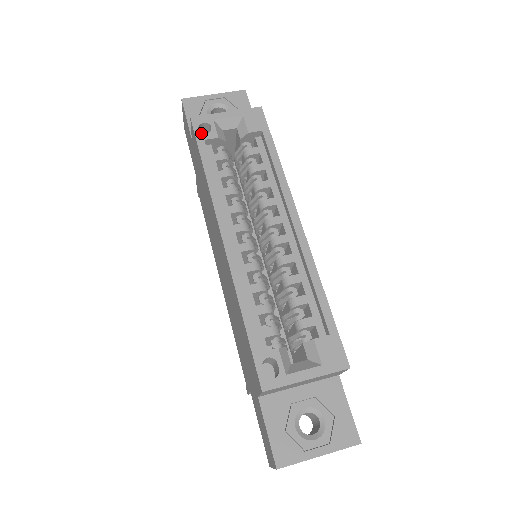
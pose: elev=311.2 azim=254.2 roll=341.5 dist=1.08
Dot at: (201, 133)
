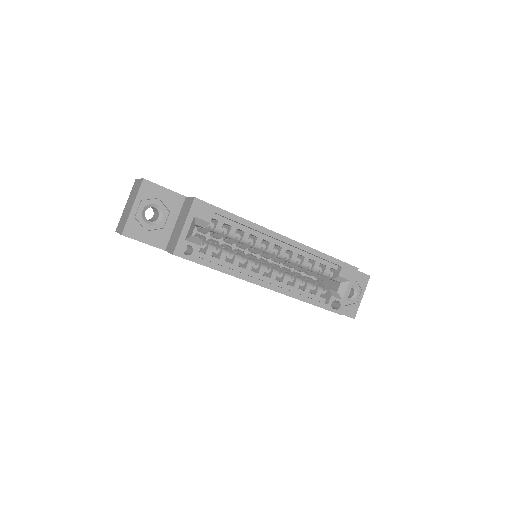
Dot at: (190, 256)
